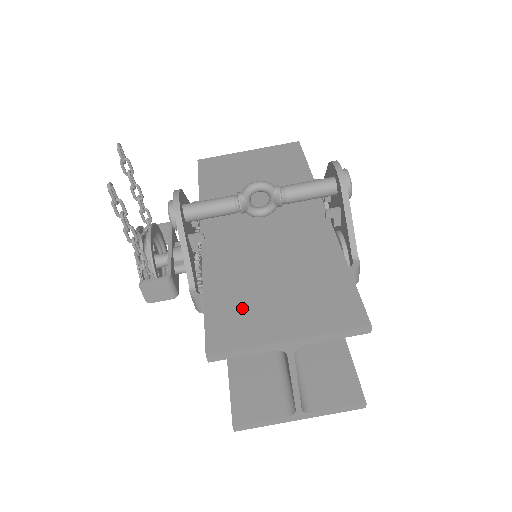
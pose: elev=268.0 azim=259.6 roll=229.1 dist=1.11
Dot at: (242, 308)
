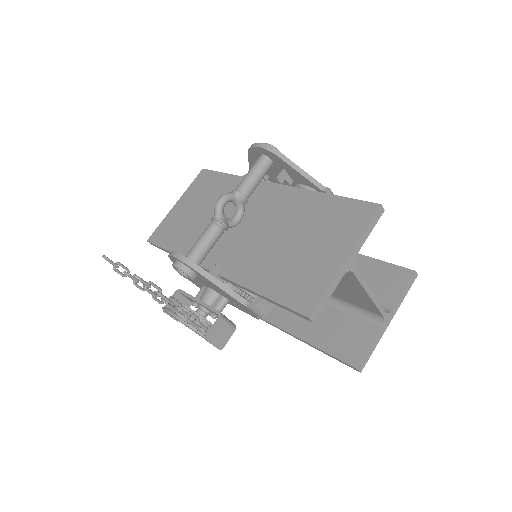
Dot at: (295, 275)
